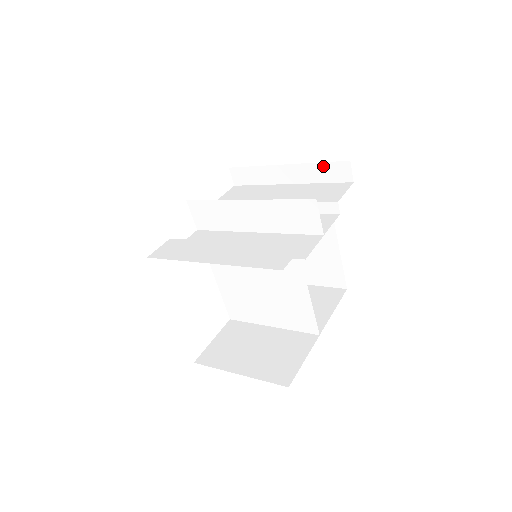
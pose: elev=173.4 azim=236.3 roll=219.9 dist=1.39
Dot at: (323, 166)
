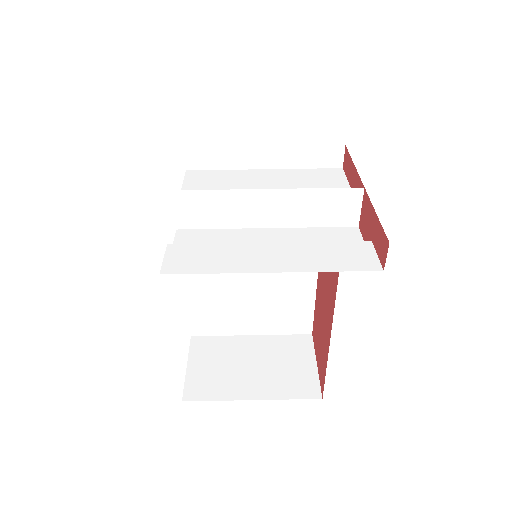
Dot at: (313, 150)
